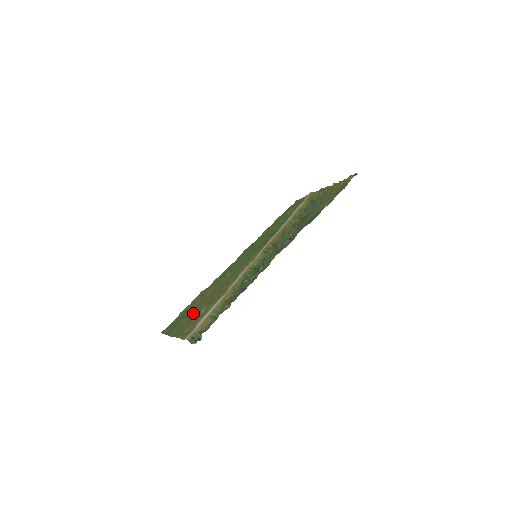
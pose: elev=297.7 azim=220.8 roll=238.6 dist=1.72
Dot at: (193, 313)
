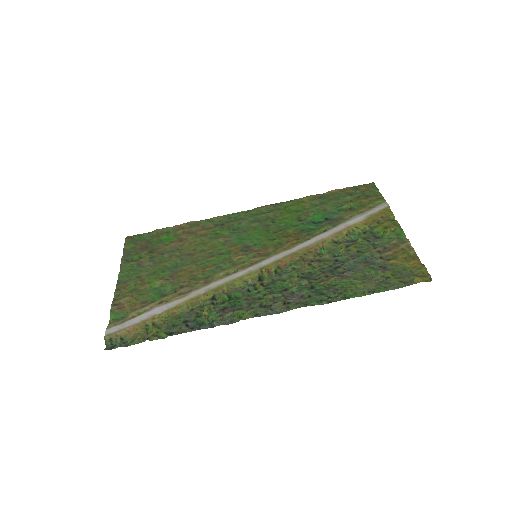
Dot at: (157, 261)
